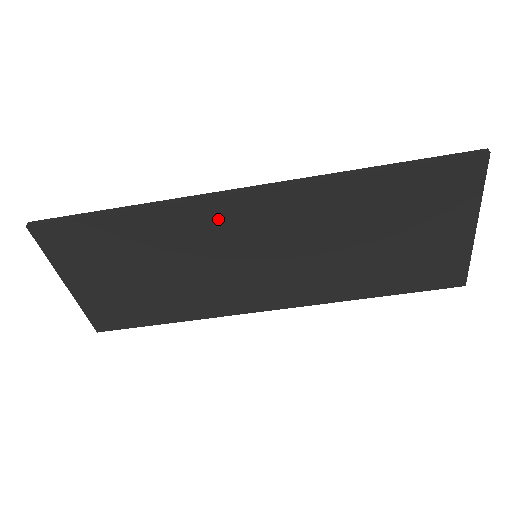
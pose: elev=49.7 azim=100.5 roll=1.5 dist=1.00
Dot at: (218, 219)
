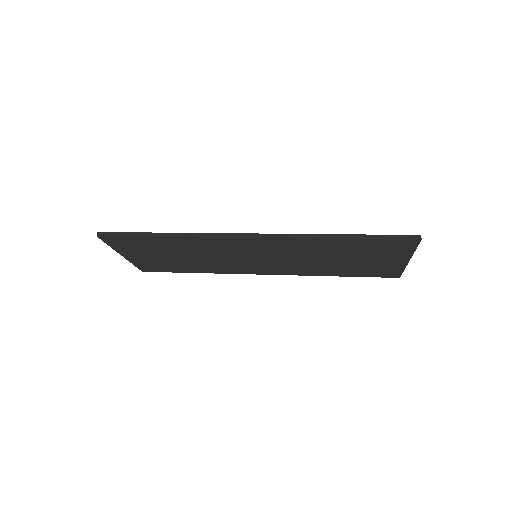
Dot at: (231, 245)
